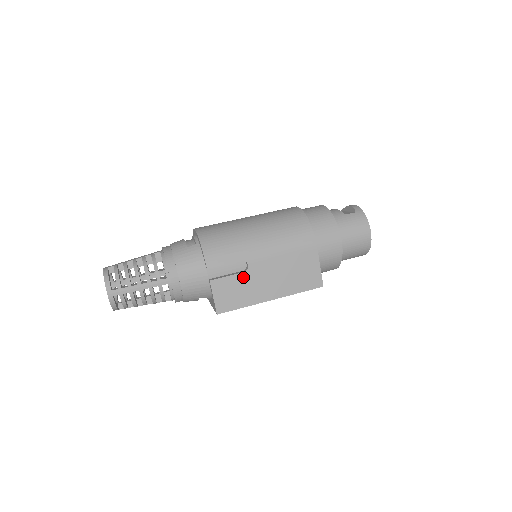
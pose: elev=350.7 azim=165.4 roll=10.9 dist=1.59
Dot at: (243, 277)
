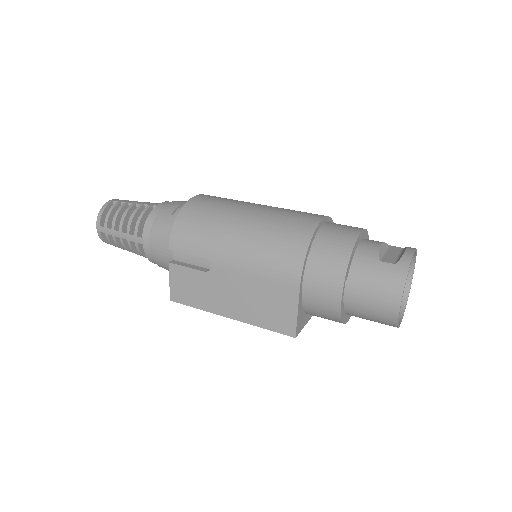
Dot at: (203, 276)
